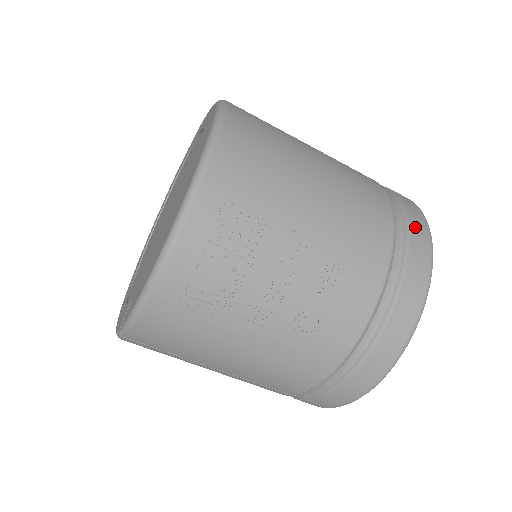
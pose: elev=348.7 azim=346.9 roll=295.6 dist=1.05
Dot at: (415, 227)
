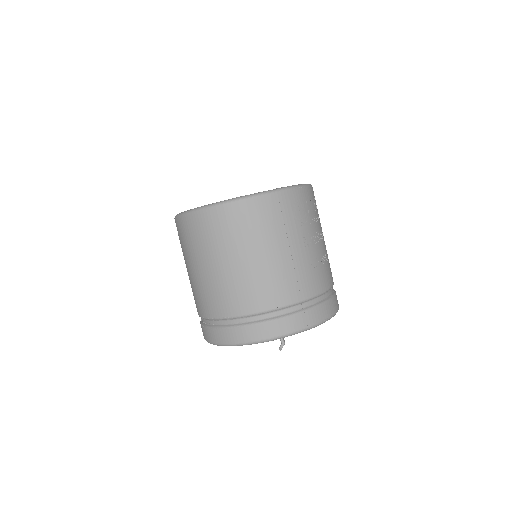
Dot at: occluded
